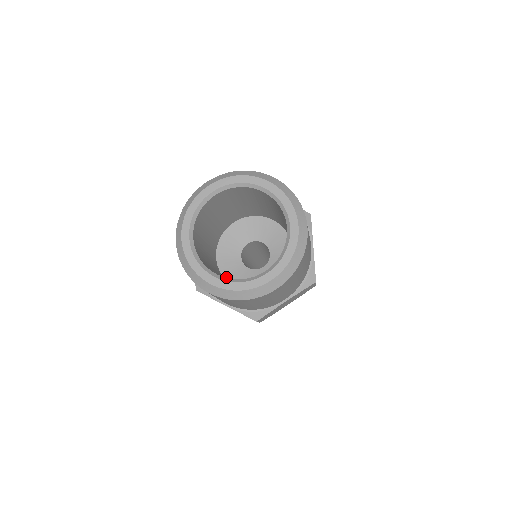
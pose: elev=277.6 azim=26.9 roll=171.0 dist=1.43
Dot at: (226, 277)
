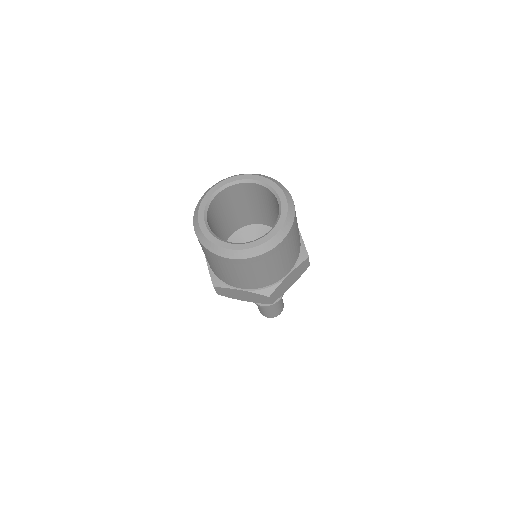
Dot at: occluded
